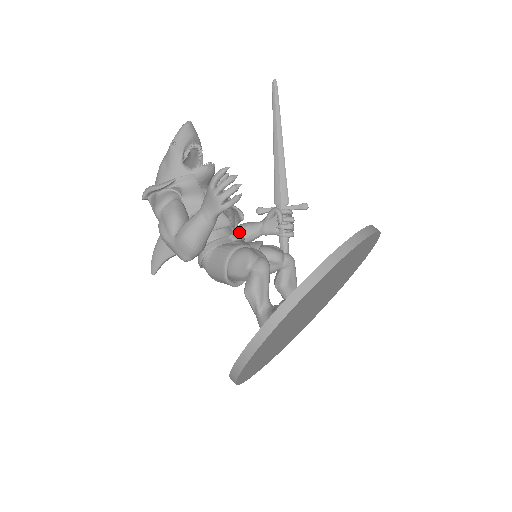
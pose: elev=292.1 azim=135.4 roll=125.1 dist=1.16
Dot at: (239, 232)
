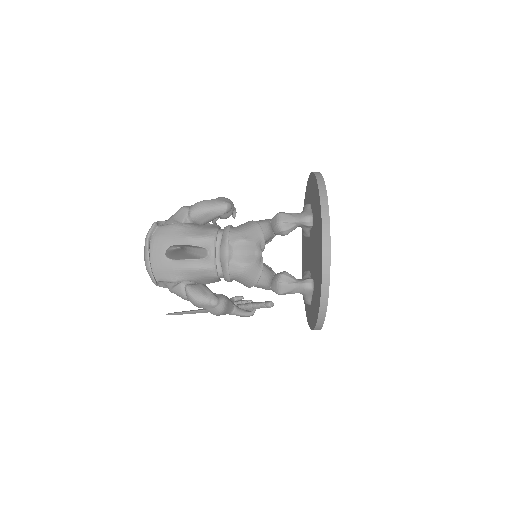
Dot at: occluded
